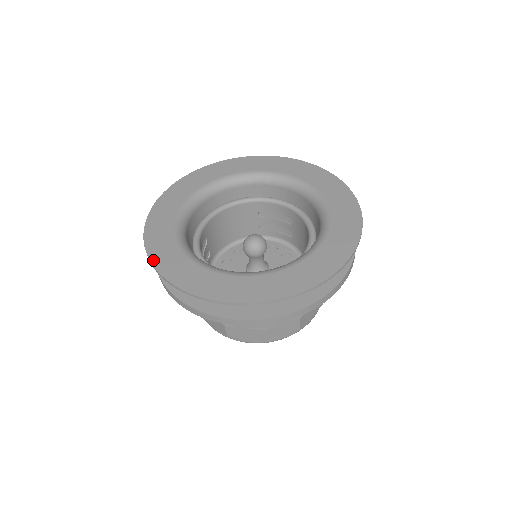
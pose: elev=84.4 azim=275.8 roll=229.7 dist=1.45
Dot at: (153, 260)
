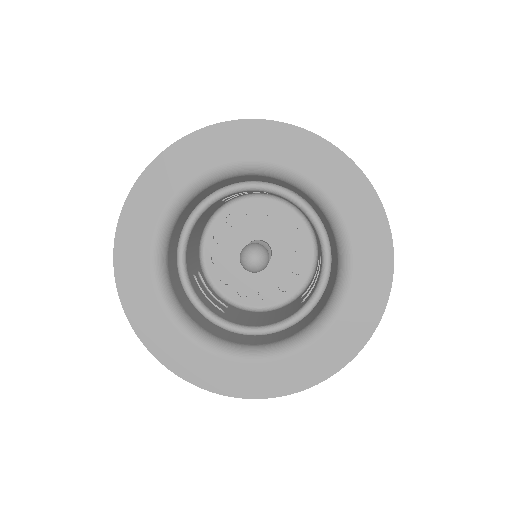
Dot at: (195, 382)
